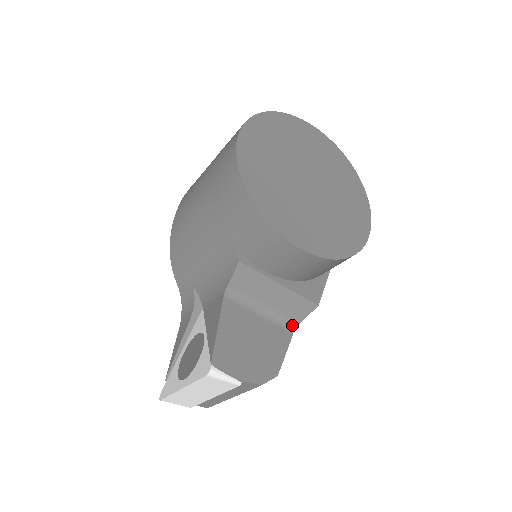
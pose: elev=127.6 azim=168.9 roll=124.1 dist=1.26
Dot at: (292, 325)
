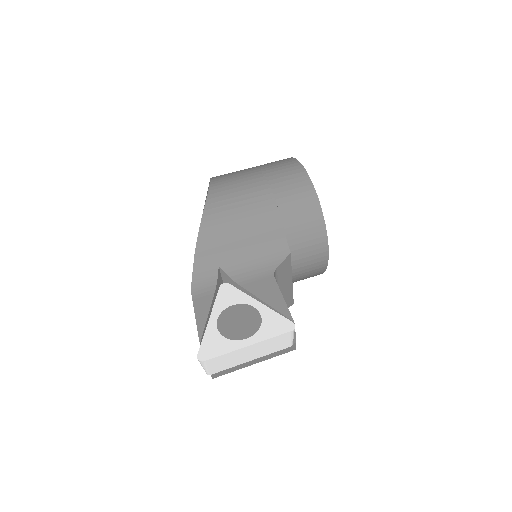
Dot at: occluded
